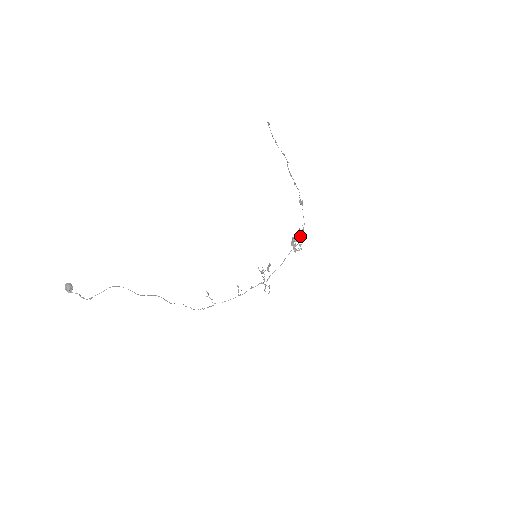
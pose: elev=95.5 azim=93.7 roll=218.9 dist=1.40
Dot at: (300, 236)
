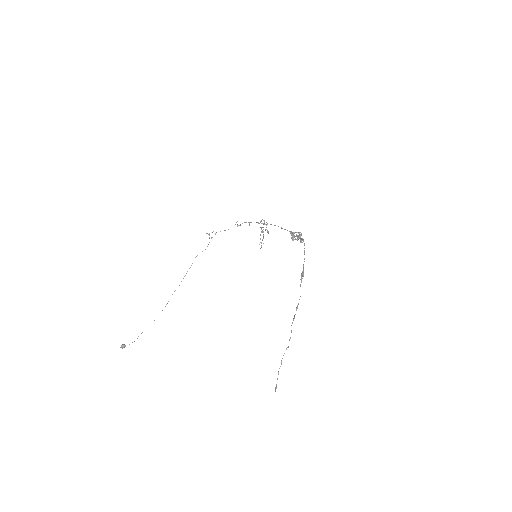
Dot at: occluded
